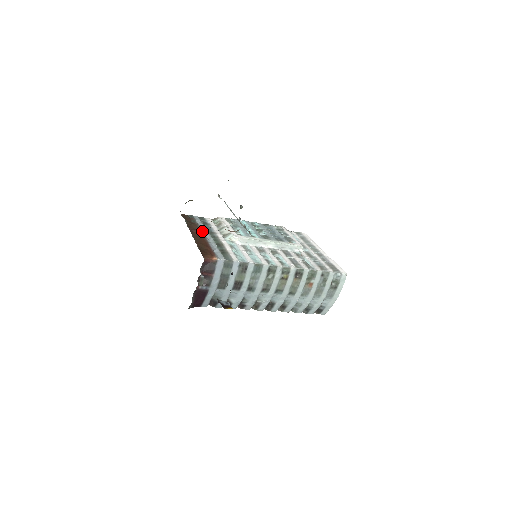
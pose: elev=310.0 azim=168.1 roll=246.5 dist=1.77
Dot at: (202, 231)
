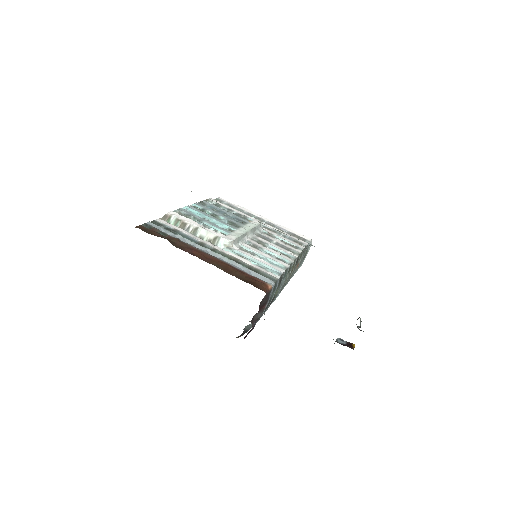
Dot at: (195, 247)
